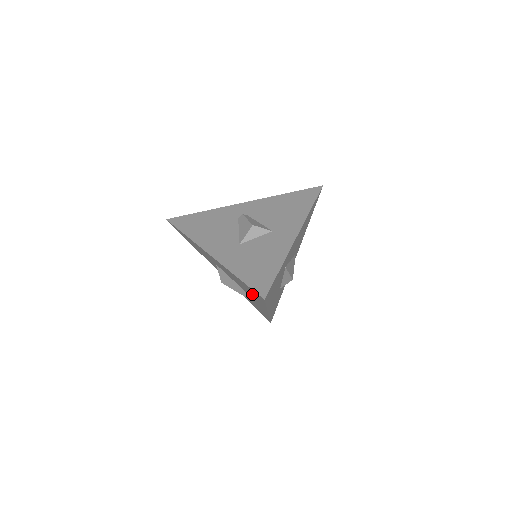
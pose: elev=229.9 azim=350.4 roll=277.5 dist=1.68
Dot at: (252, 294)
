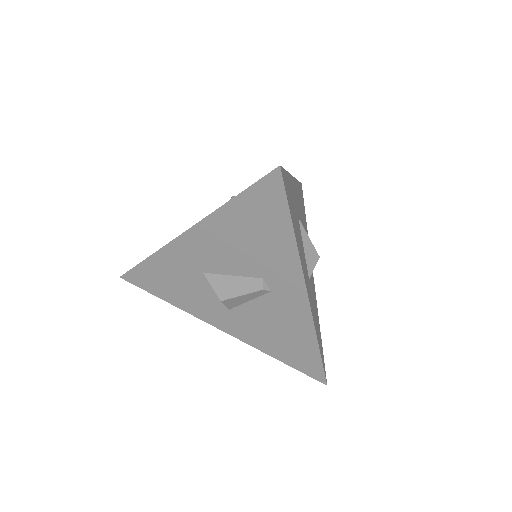
Dot at: (266, 237)
